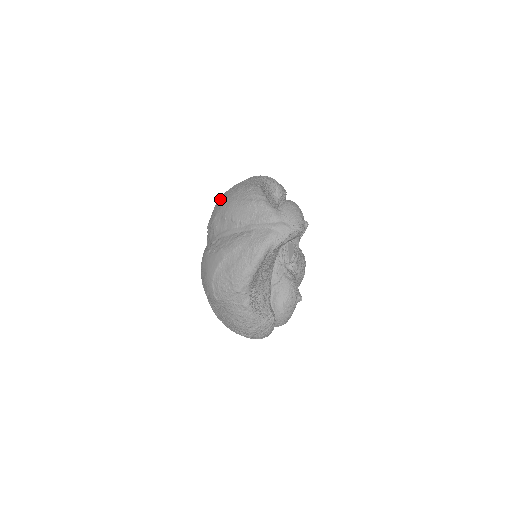
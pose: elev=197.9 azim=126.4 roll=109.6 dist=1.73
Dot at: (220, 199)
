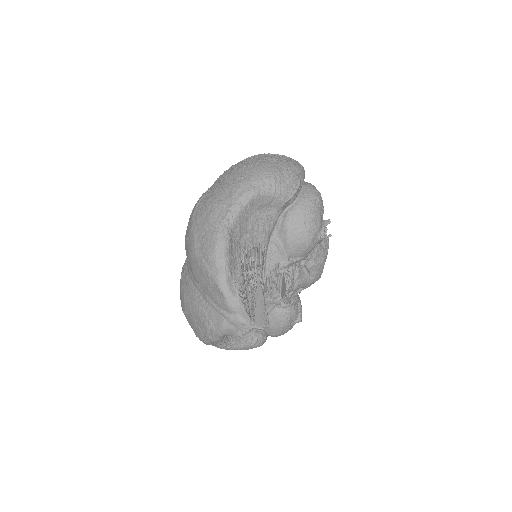
Dot at: (190, 217)
